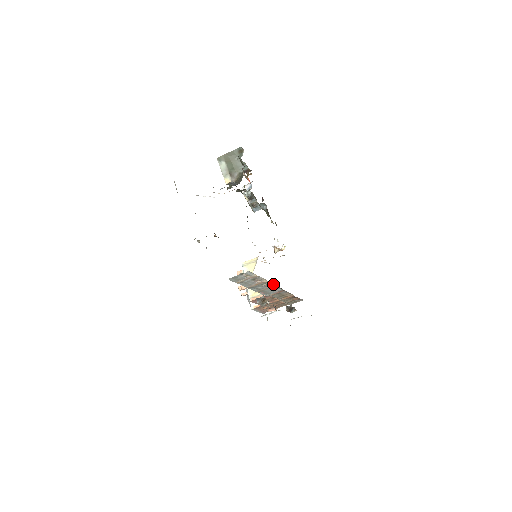
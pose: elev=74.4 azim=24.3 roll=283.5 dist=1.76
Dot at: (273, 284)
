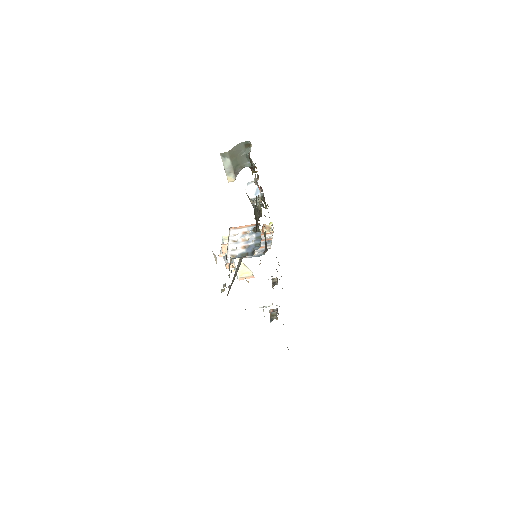
Dot at: occluded
